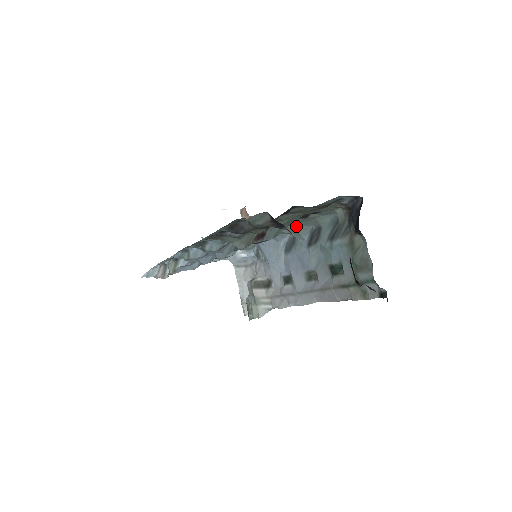
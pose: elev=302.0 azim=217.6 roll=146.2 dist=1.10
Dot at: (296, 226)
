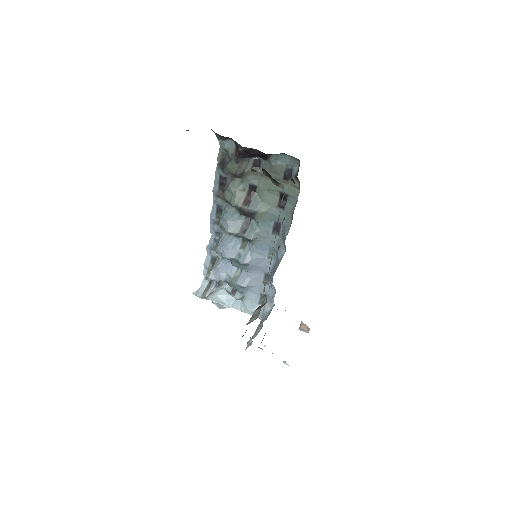
Dot at: (283, 228)
